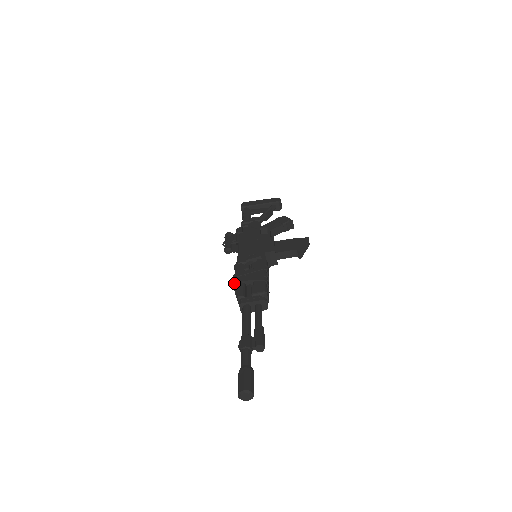
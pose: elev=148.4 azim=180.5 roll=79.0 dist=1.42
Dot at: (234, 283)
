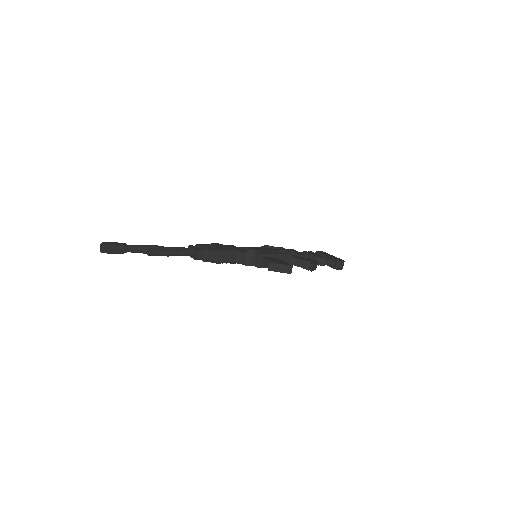
Dot at: occluded
